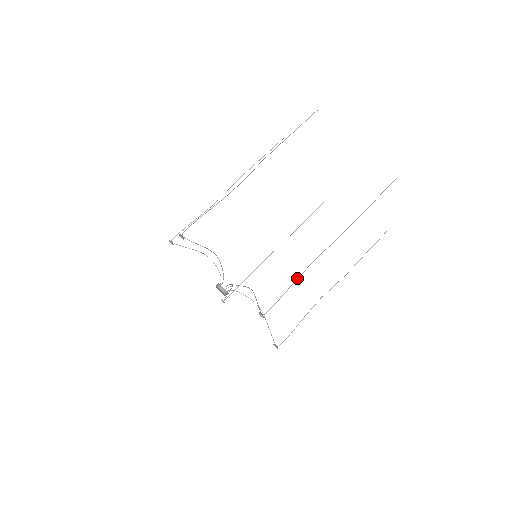
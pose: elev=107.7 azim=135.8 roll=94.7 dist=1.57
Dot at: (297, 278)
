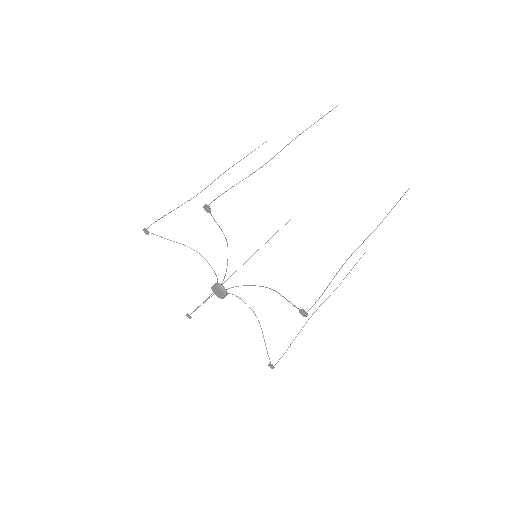
Dot at: (246, 177)
